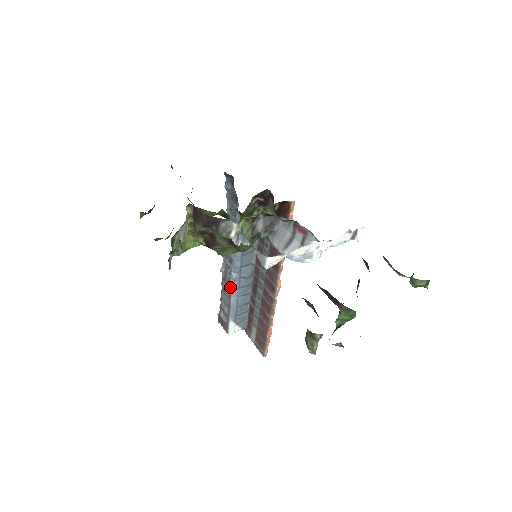
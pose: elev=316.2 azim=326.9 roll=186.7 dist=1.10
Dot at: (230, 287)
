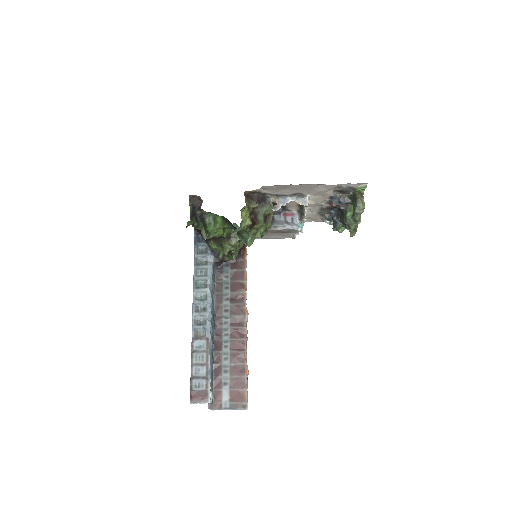
Dot at: (207, 338)
